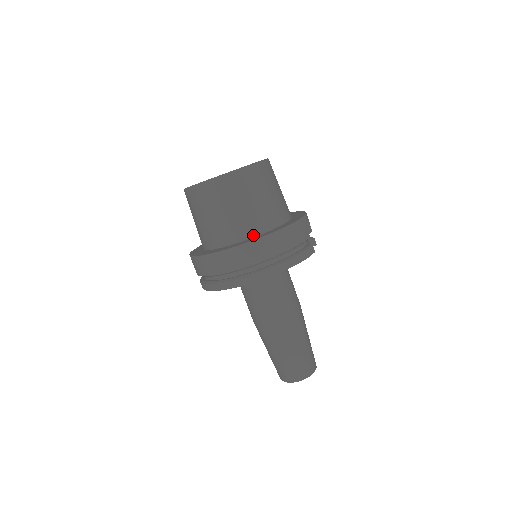
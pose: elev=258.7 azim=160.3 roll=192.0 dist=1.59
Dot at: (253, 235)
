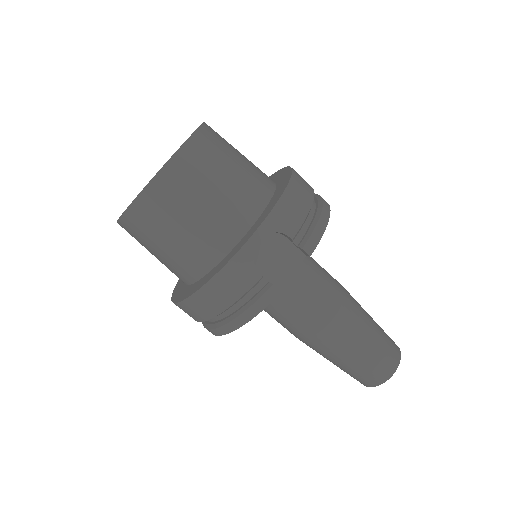
Dot at: (189, 282)
